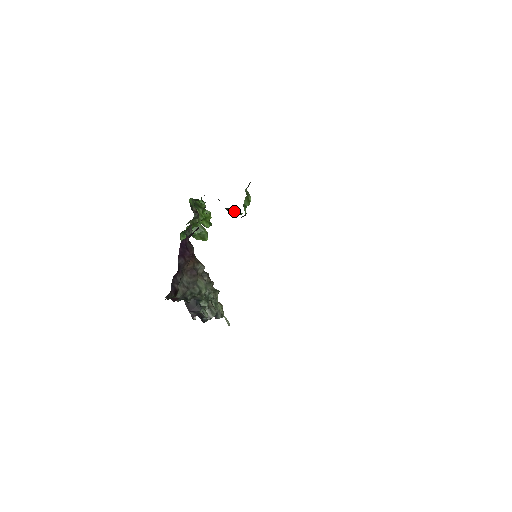
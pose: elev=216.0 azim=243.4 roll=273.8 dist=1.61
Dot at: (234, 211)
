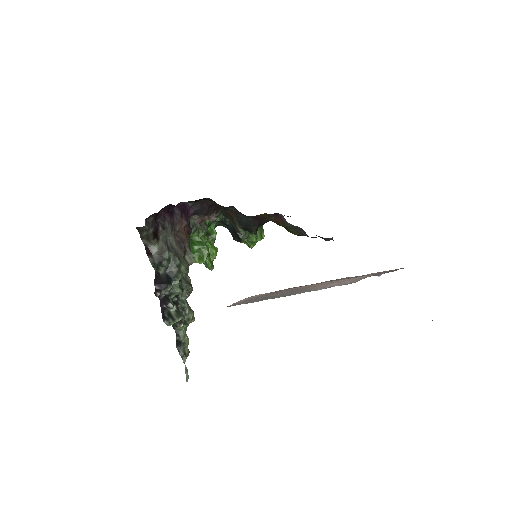
Dot at: (244, 236)
